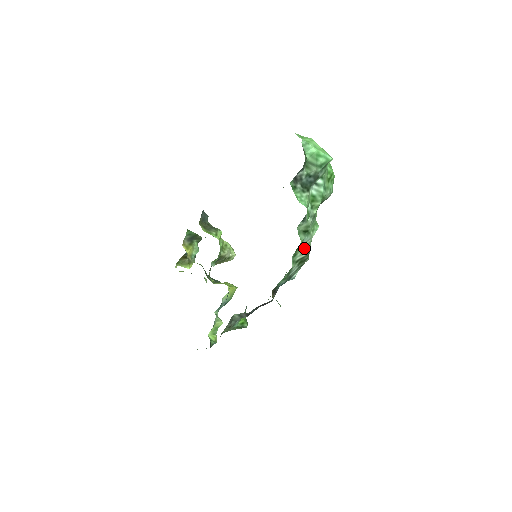
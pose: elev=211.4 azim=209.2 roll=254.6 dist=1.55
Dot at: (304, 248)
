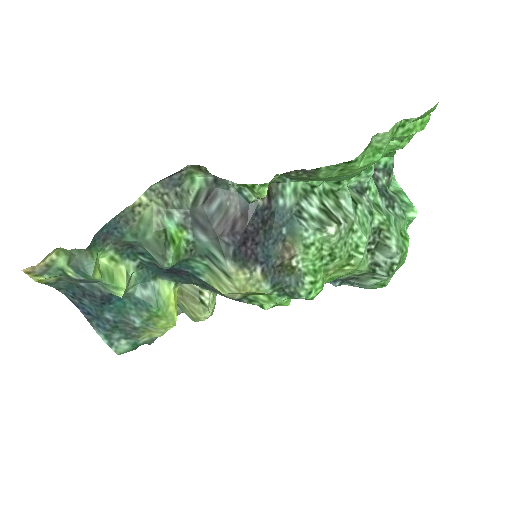
Dot at: (340, 209)
